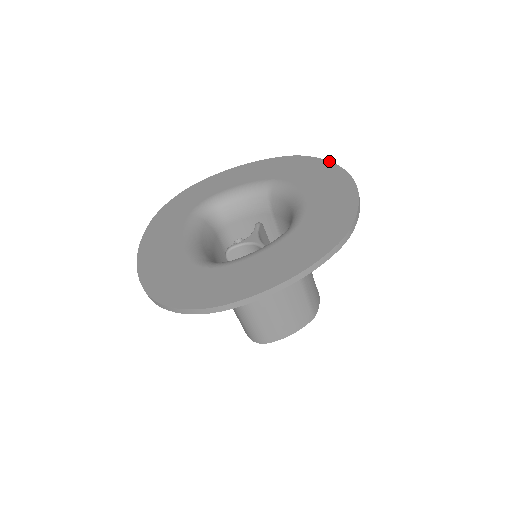
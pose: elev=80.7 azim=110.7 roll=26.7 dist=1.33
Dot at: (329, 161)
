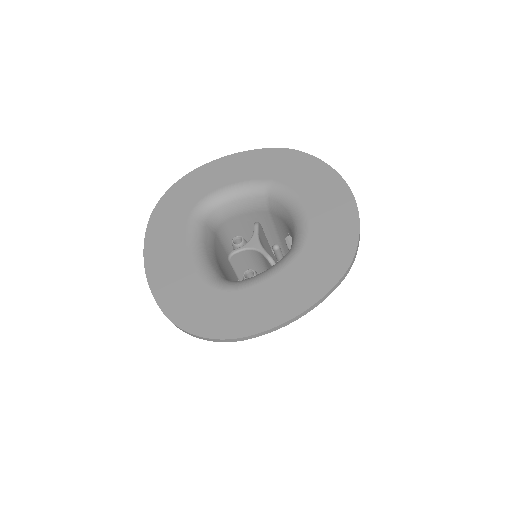
Dot at: occluded
